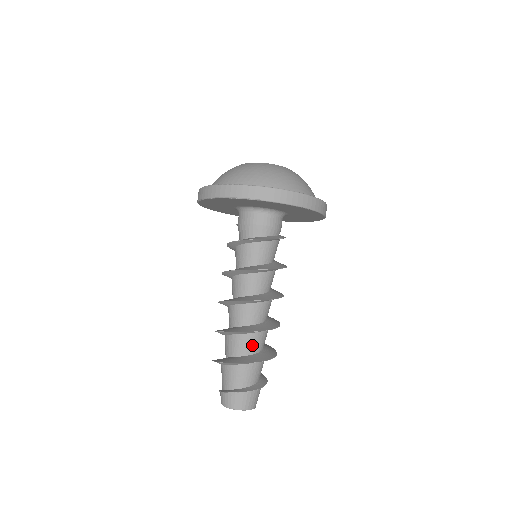
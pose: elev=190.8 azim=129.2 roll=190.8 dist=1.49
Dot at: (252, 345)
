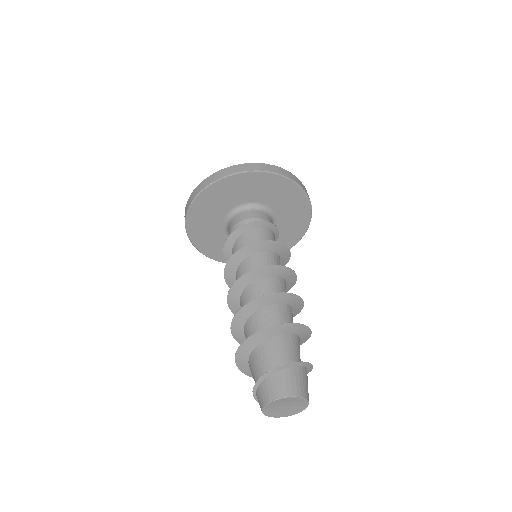
Dot at: (268, 321)
